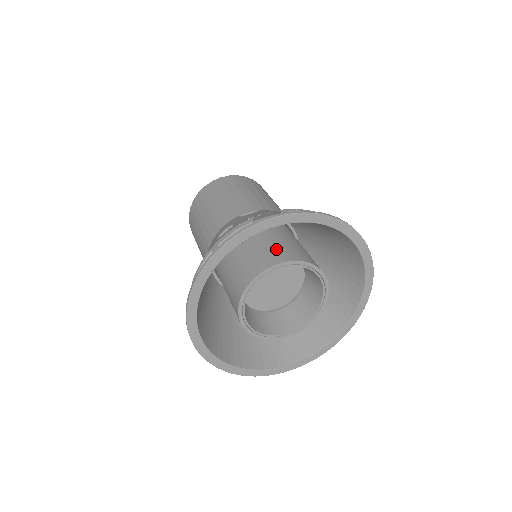
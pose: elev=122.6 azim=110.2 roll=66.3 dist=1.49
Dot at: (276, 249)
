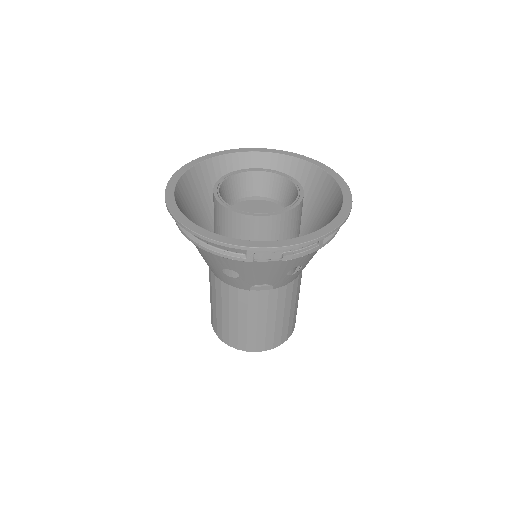
Dot at: occluded
